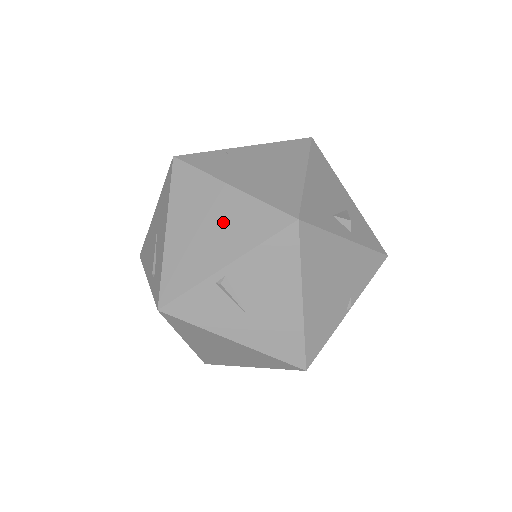
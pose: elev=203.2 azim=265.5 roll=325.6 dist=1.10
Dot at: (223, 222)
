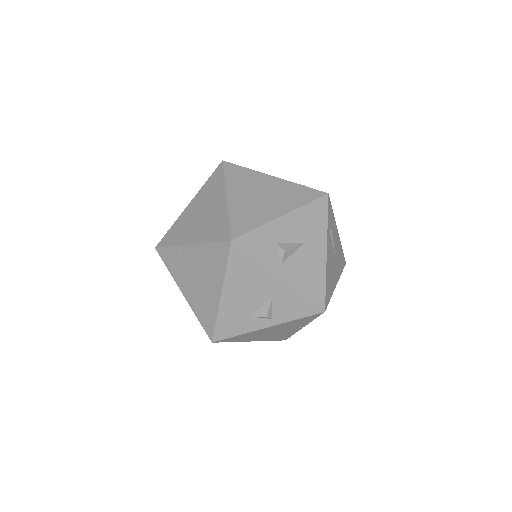
Dot at: occluded
